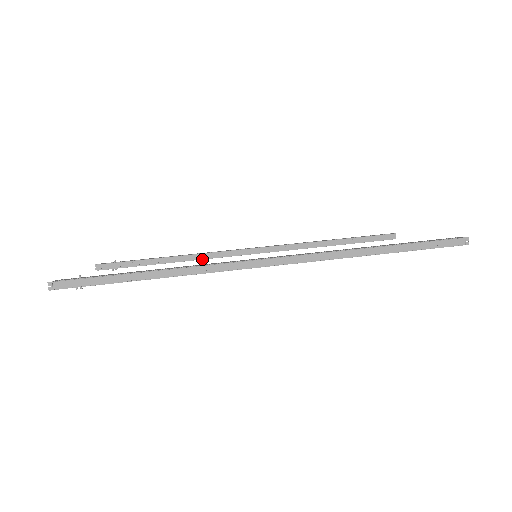
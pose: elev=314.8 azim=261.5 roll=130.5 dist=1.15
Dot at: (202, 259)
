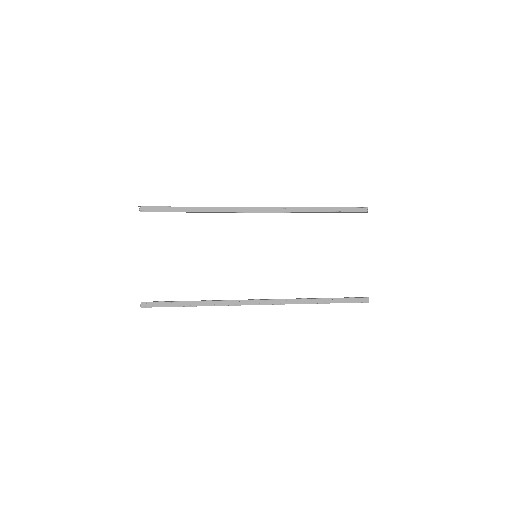
Dot at: (220, 301)
